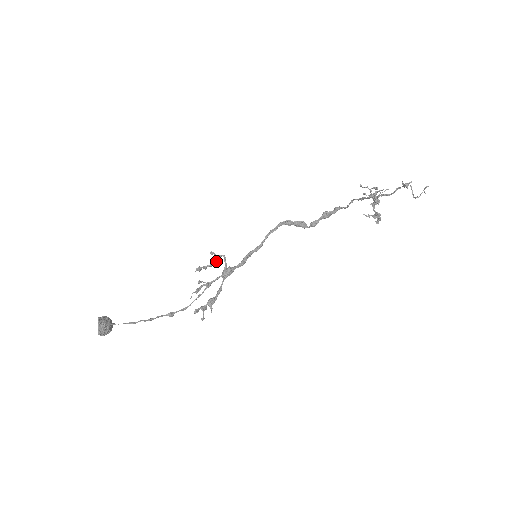
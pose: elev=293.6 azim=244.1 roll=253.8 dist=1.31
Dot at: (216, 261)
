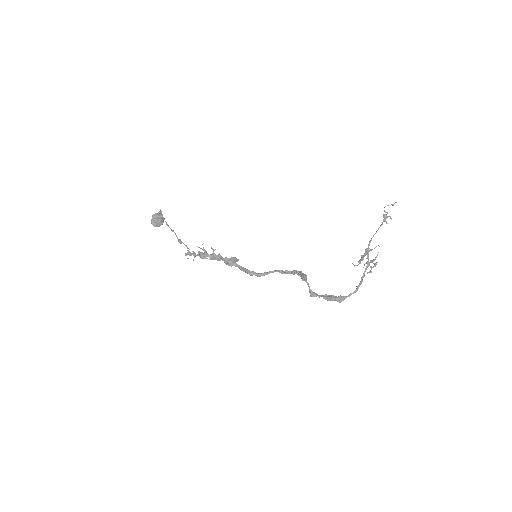
Dot at: (232, 258)
